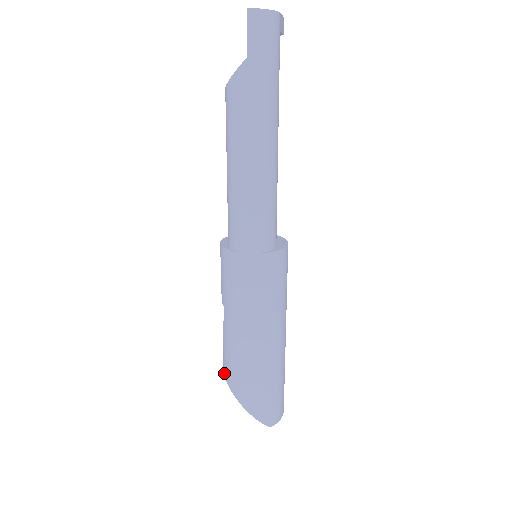
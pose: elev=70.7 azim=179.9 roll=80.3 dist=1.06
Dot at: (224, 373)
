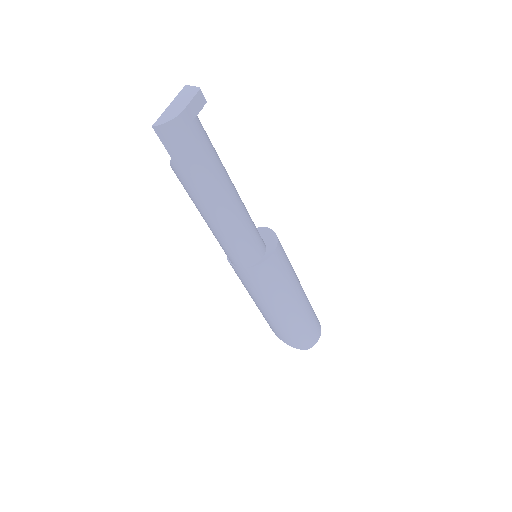
Dot at: occluded
